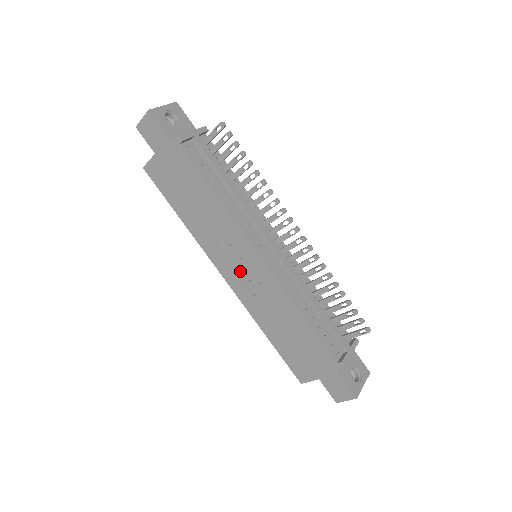
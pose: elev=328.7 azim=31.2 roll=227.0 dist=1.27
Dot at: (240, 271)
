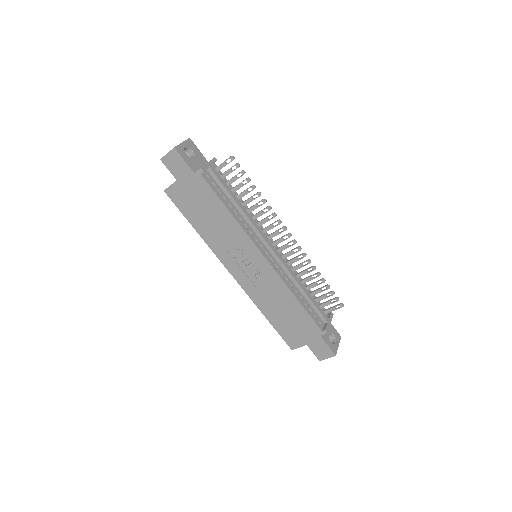
Dot at: (246, 268)
